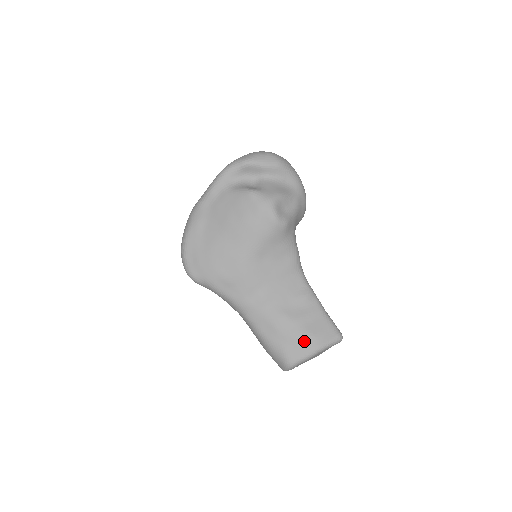
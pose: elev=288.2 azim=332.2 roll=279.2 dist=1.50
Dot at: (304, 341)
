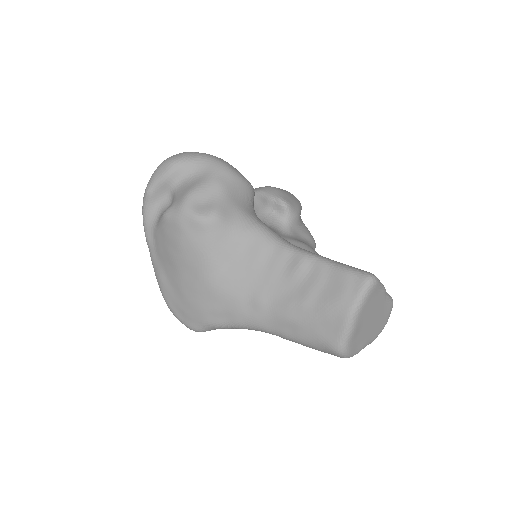
Dot at: (330, 315)
